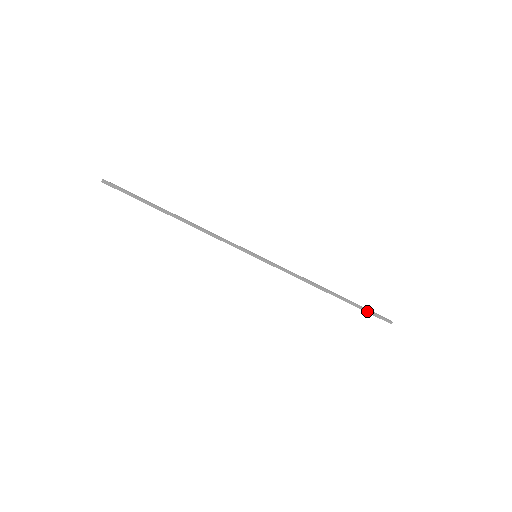
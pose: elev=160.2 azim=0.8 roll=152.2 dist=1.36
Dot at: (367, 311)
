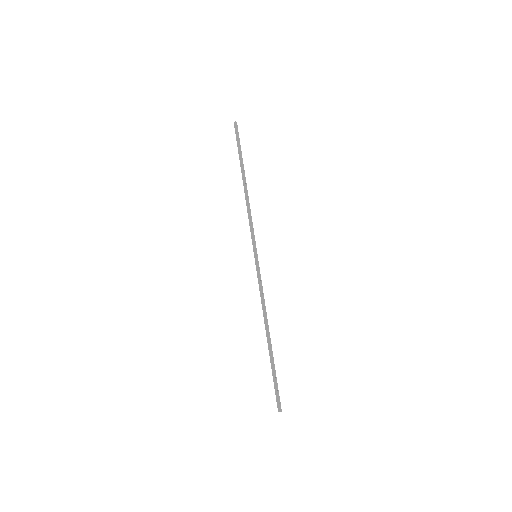
Dot at: (276, 380)
